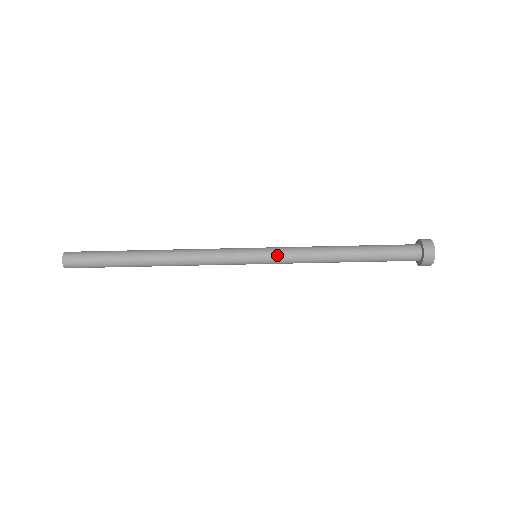
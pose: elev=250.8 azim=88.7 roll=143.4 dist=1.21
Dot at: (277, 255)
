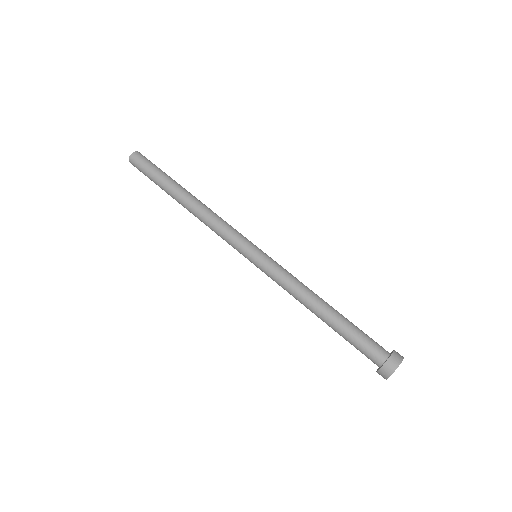
Dot at: (273, 263)
